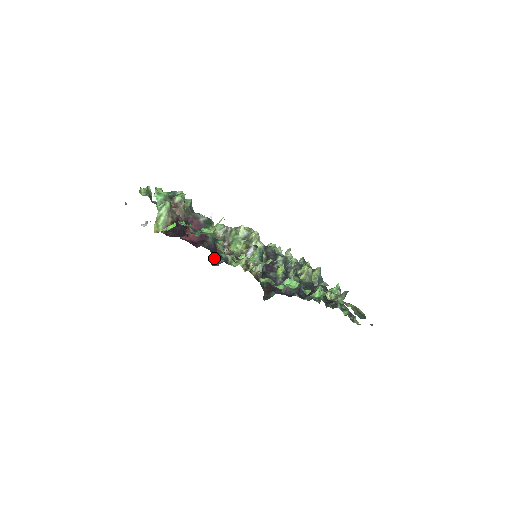
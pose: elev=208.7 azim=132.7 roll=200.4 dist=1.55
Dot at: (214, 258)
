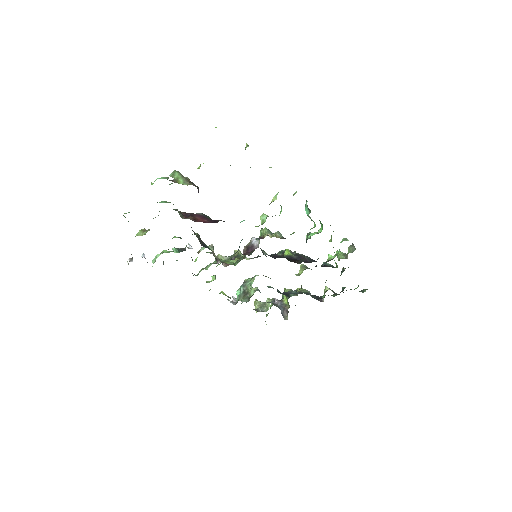
Dot at: occluded
